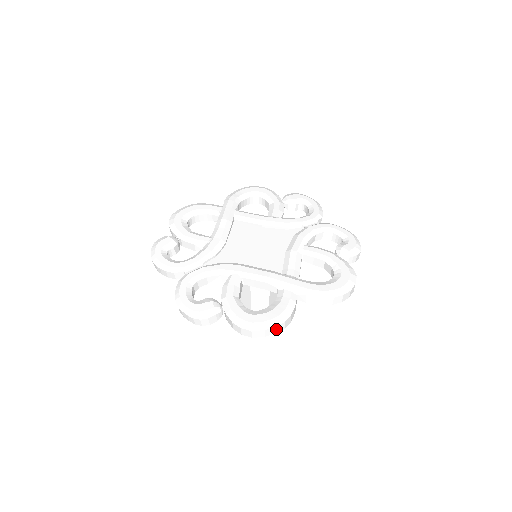
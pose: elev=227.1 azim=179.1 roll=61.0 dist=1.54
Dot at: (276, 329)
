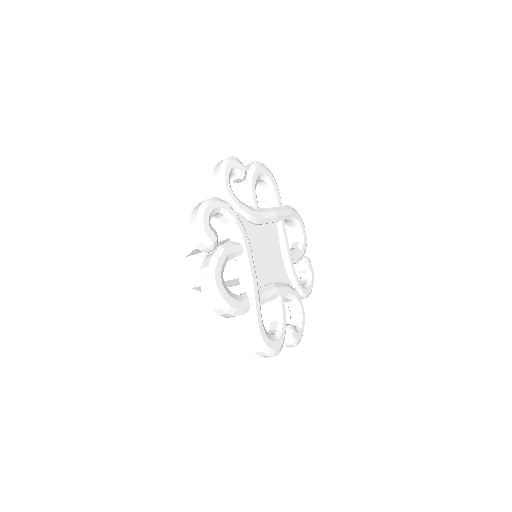
Dot at: (218, 308)
